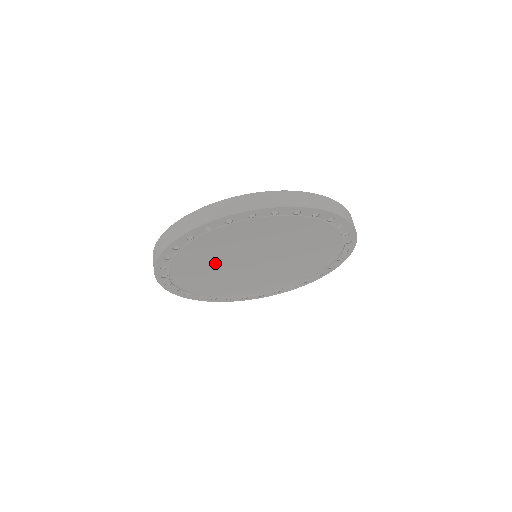
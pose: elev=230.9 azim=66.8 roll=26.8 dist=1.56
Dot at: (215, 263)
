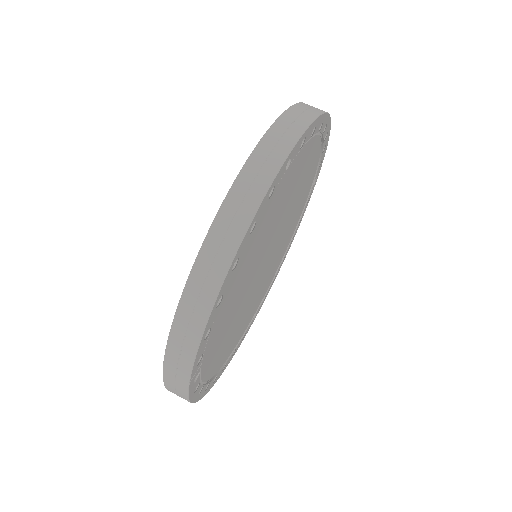
Dot at: (239, 319)
